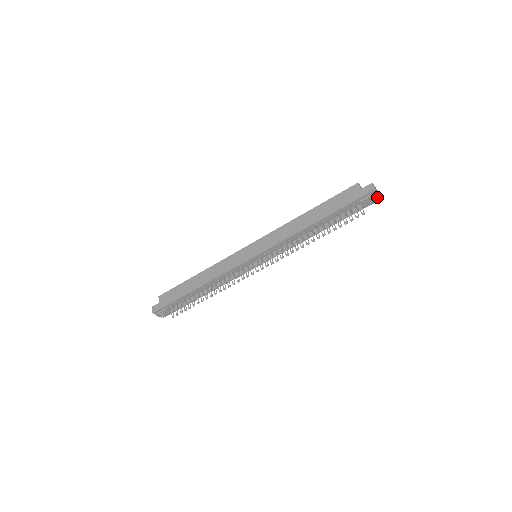
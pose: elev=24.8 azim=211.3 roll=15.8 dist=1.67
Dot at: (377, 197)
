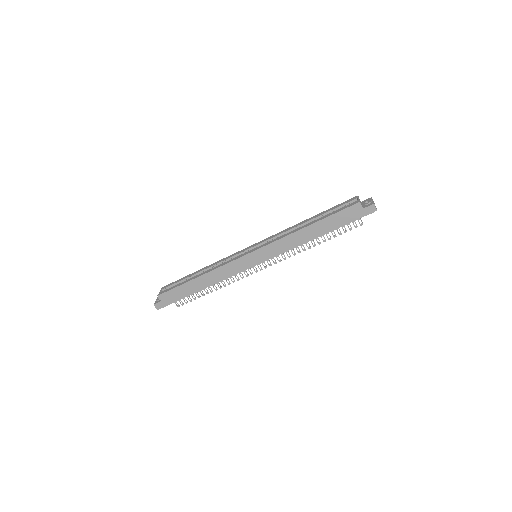
Dot at: occluded
